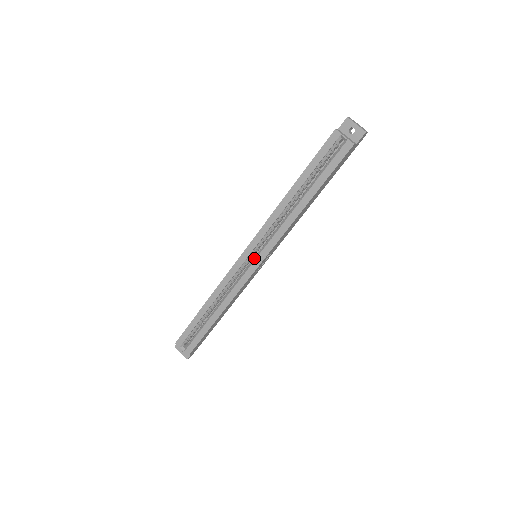
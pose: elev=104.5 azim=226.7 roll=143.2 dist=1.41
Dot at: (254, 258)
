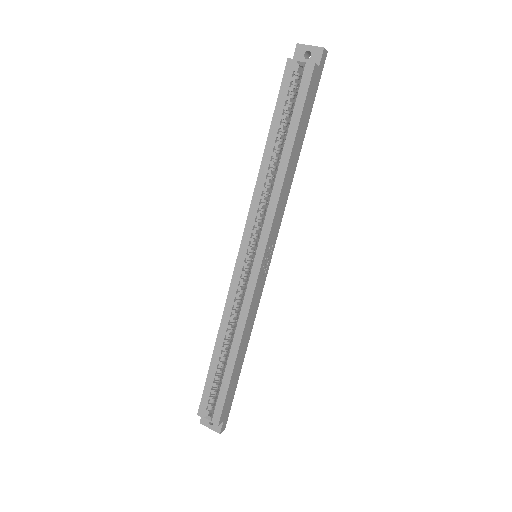
Dot at: (253, 256)
